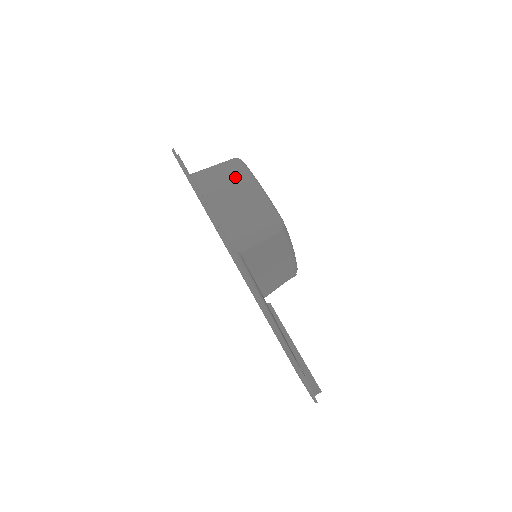
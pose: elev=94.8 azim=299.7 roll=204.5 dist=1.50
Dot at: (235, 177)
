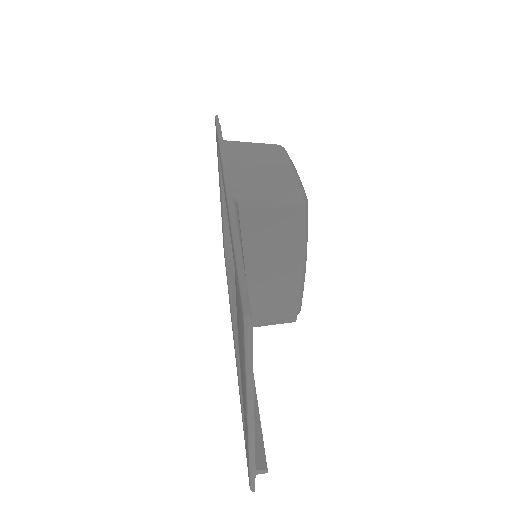
Dot at: (271, 153)
